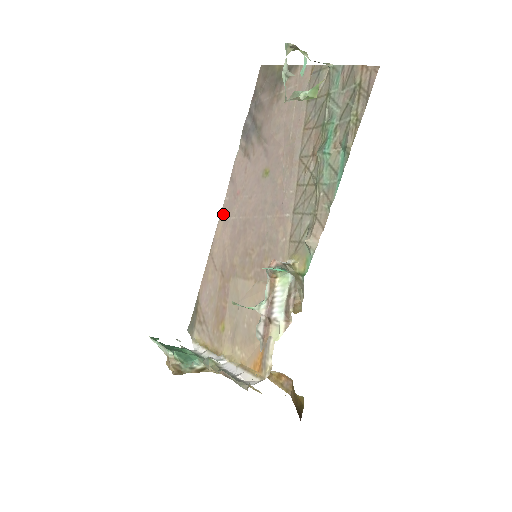
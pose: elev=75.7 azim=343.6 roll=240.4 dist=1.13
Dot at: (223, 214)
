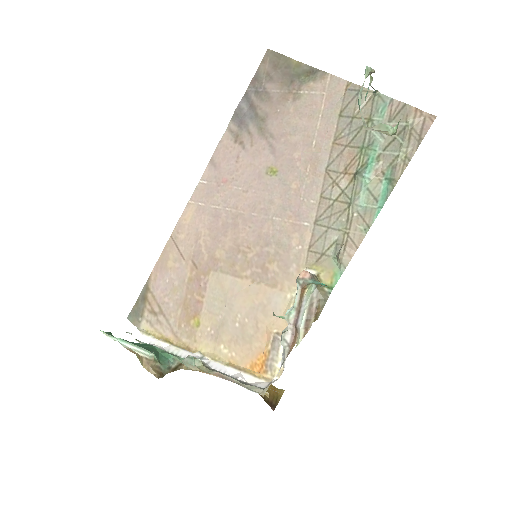
Dot at: (196, 198)
